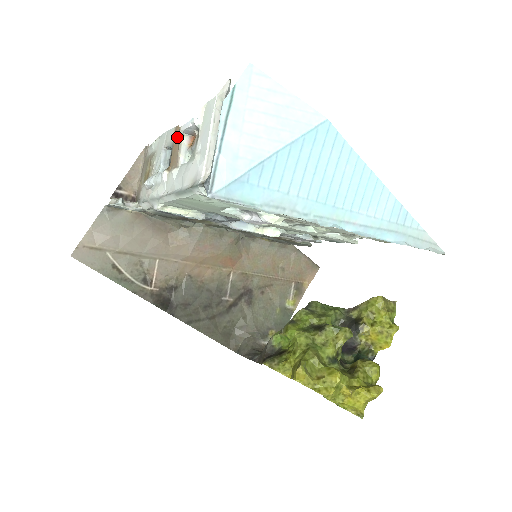
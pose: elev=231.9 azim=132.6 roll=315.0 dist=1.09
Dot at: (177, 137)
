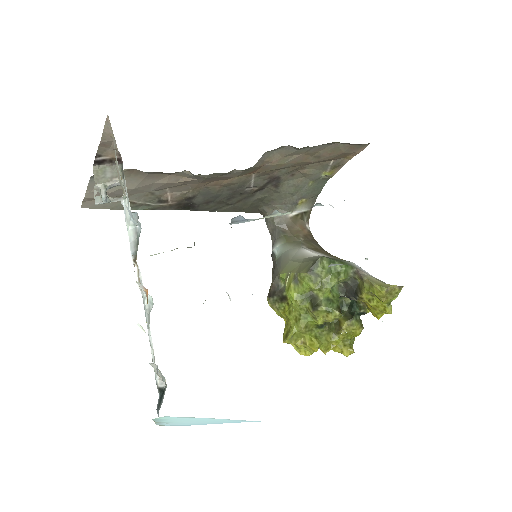
Dot at: occluded
